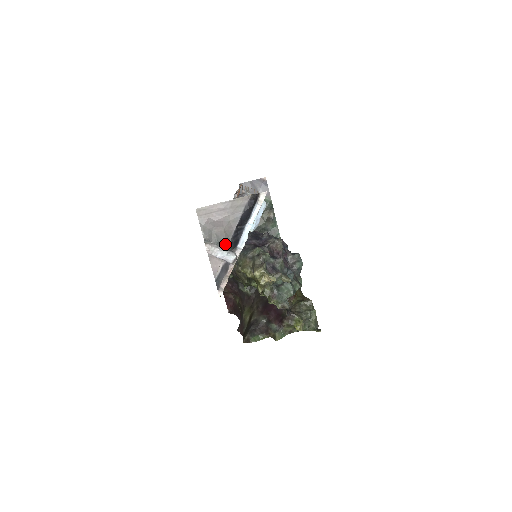
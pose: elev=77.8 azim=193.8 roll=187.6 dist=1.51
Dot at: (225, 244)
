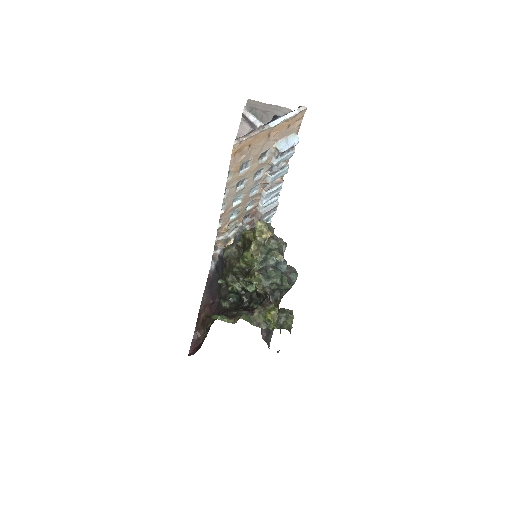
Dot at: occluded
